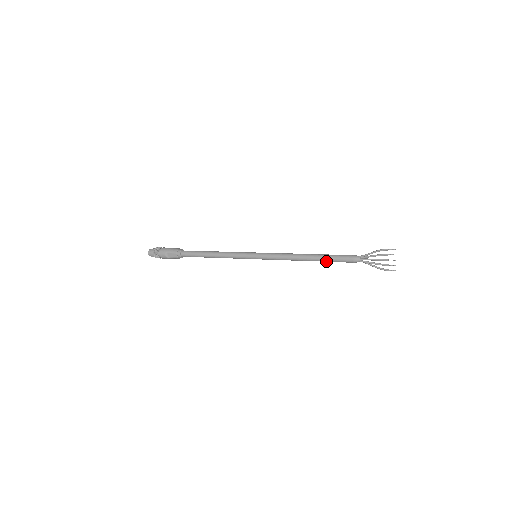
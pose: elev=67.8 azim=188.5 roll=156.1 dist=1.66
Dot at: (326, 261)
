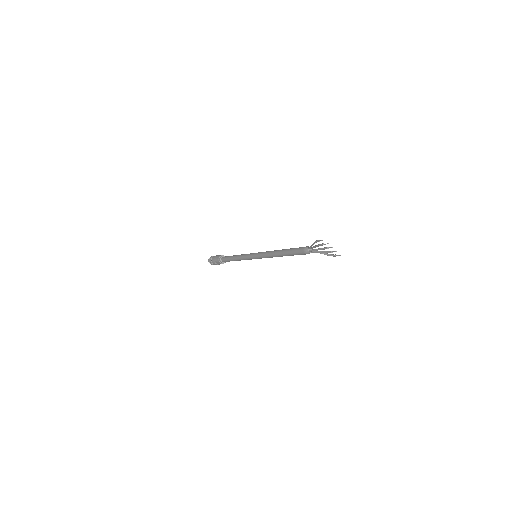
Dot at: (292, 255)
